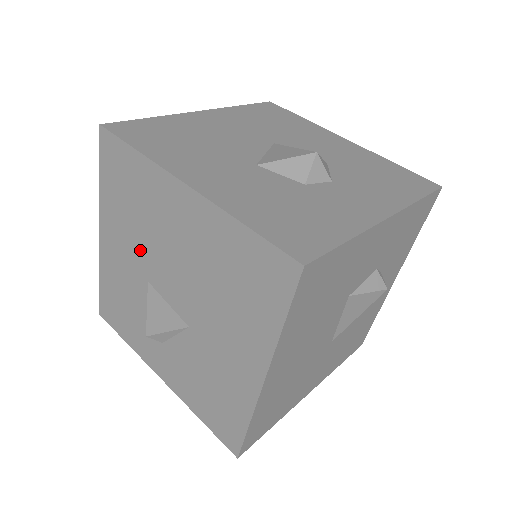
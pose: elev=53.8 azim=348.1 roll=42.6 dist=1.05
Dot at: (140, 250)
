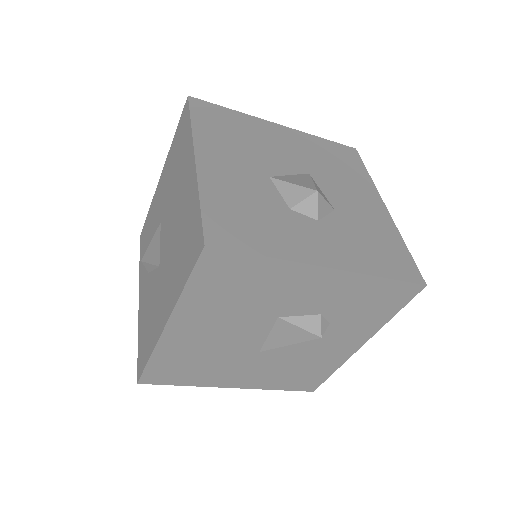
Dot at: (167, 196)
